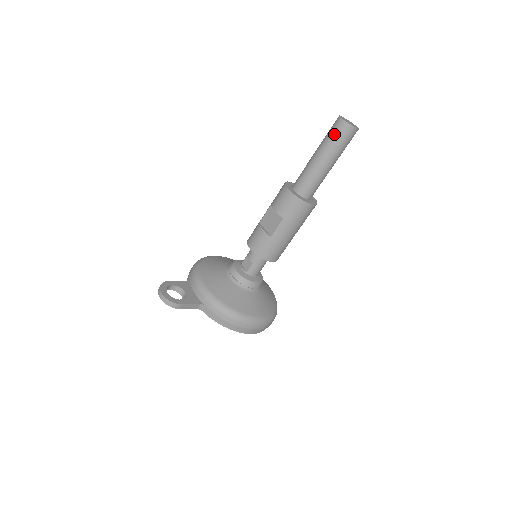
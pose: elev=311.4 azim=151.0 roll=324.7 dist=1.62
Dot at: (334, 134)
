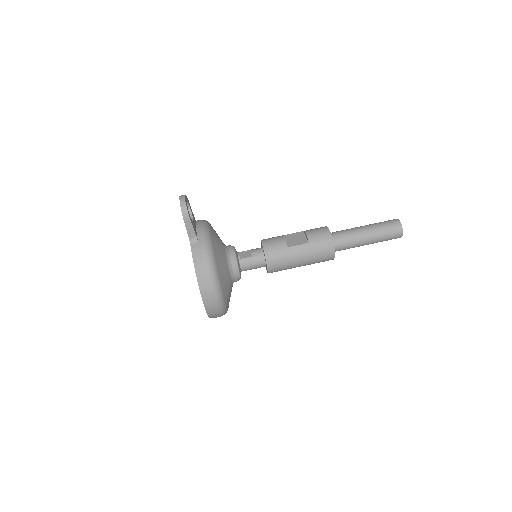
Dot at: (387, 224)
